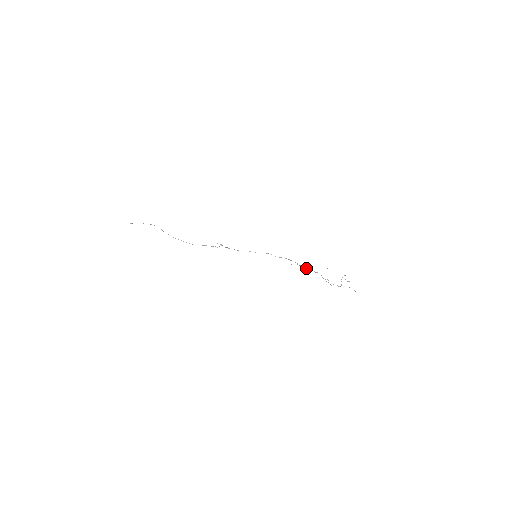
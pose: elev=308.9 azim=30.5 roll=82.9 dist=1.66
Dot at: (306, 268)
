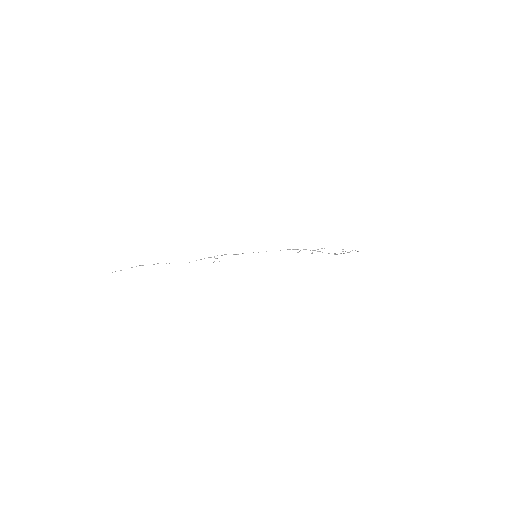
Dot at: occluded
